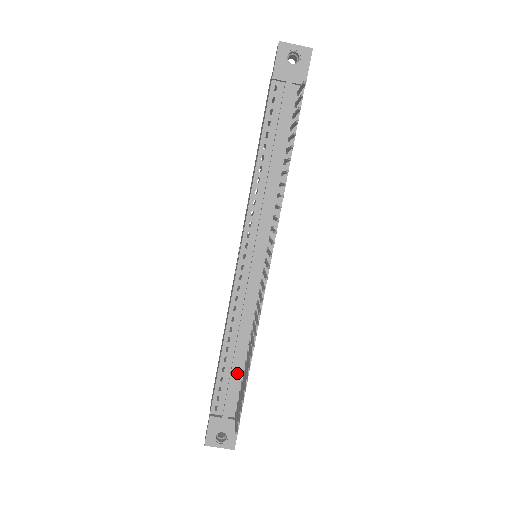
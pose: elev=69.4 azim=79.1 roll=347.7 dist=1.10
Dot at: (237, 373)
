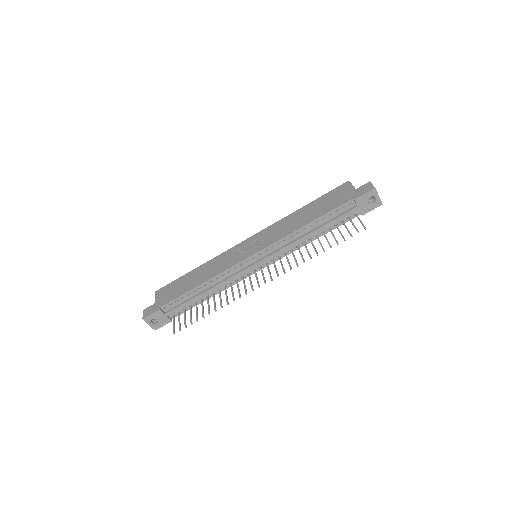
Dot at: (193, 301)
